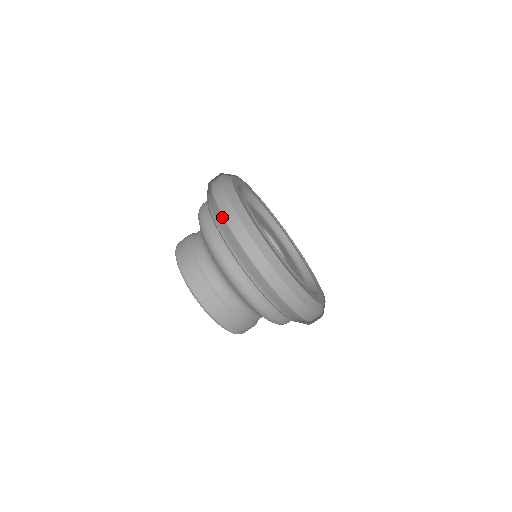
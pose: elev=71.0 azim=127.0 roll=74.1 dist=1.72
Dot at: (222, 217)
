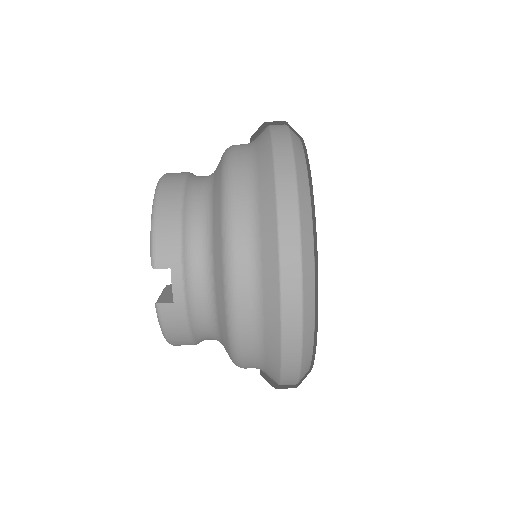
Dot at: occluded
